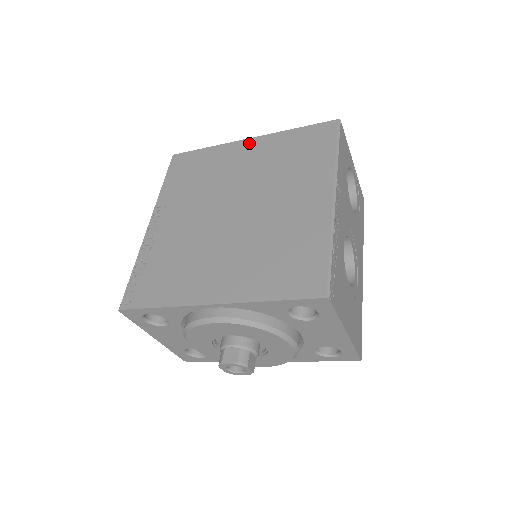
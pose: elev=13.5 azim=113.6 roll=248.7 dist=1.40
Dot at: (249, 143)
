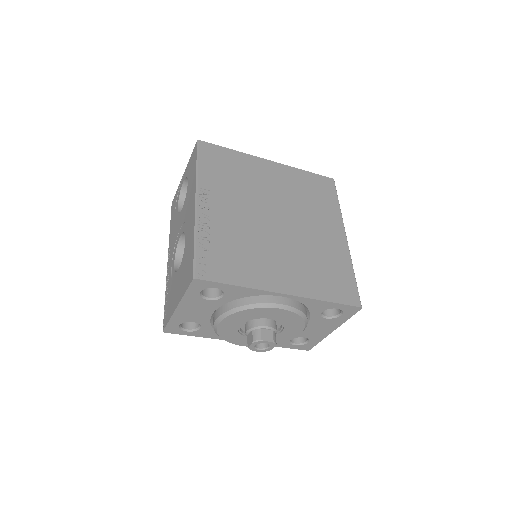
Dot at: (272, 165)
